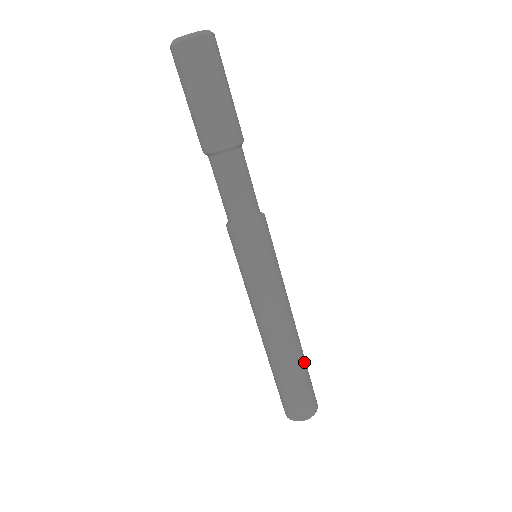
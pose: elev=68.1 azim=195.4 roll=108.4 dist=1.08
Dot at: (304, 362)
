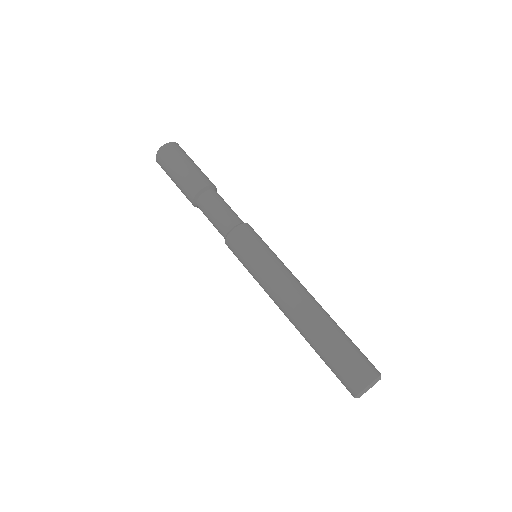
Dot at: (339, 327)
